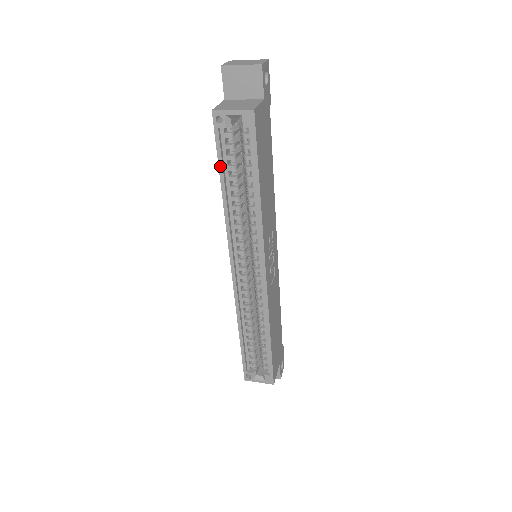
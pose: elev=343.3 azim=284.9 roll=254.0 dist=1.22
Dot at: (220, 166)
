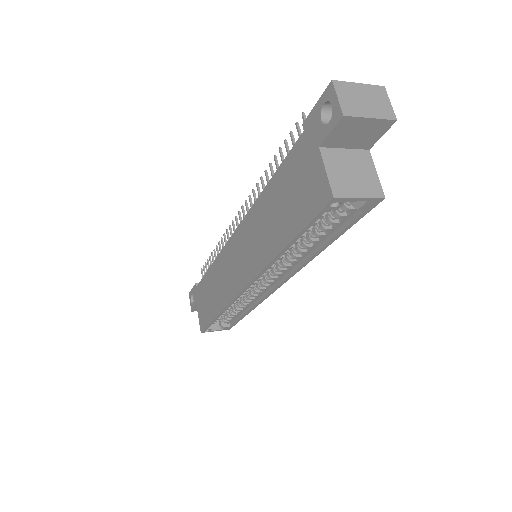
Dot at: (299, 235)
